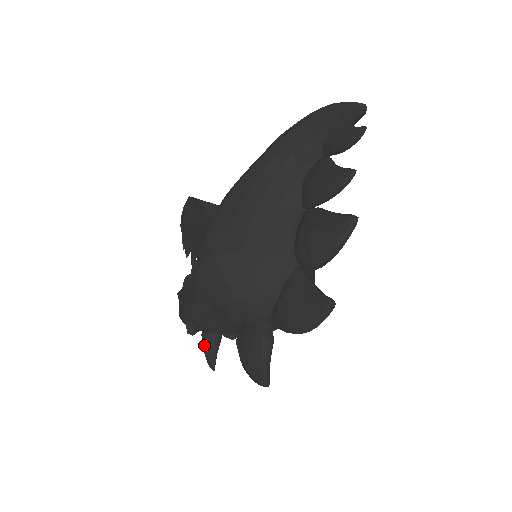
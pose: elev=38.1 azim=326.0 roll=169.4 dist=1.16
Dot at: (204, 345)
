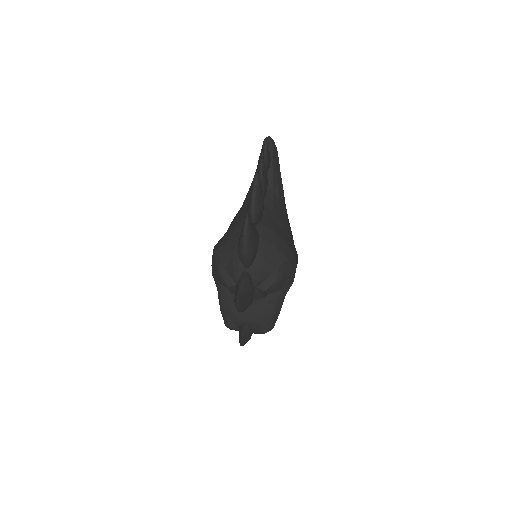
Dot at: (239, 335)
